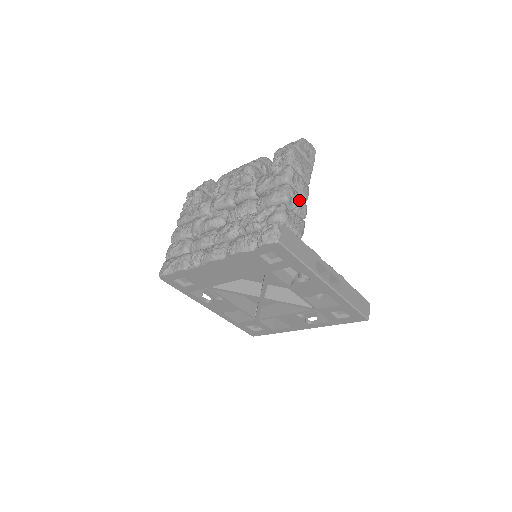
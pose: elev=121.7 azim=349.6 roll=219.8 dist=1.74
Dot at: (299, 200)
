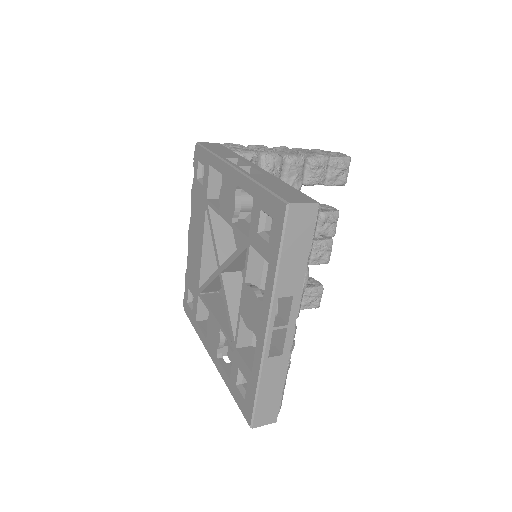
Dot at: (268, 150)
